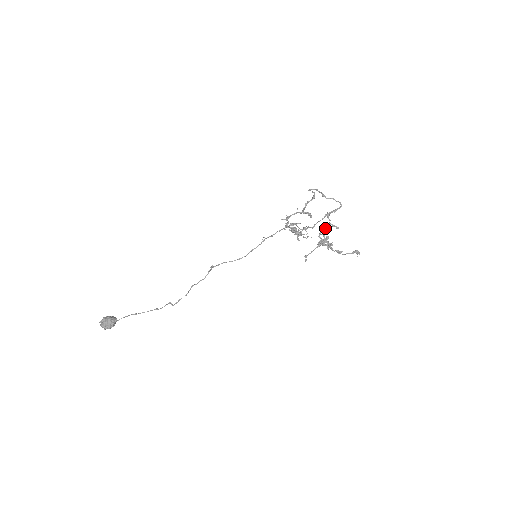
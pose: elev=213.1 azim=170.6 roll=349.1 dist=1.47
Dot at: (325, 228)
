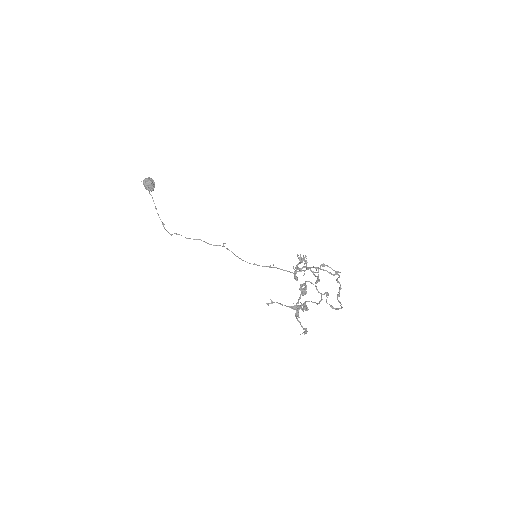
Dot at: (316, 286)
